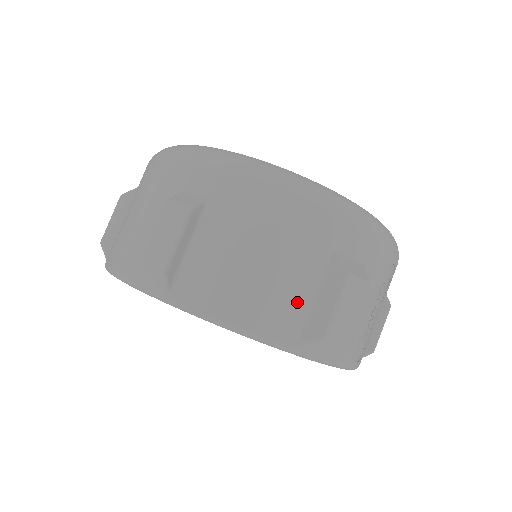
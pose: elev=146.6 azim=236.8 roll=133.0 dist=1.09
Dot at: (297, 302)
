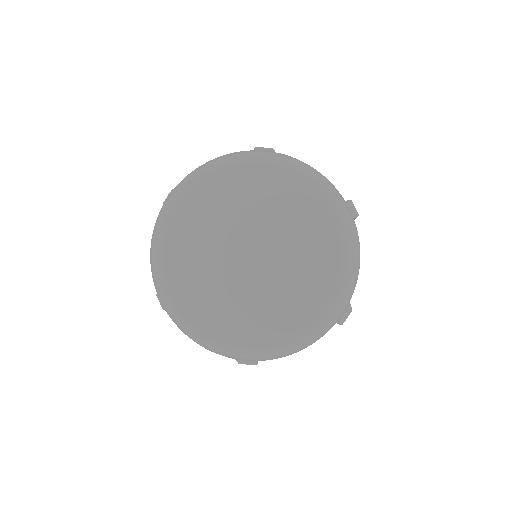
Dot at: occluded
